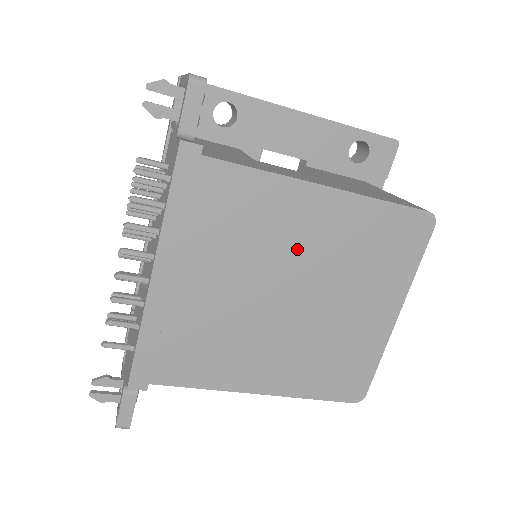
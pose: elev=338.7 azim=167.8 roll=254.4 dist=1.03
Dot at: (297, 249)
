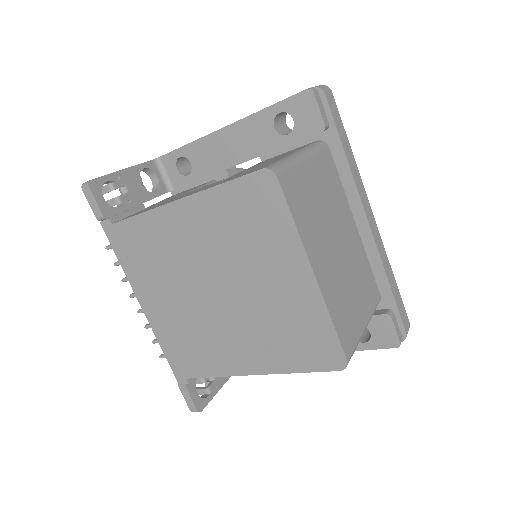
Dot at: (195, 254)
